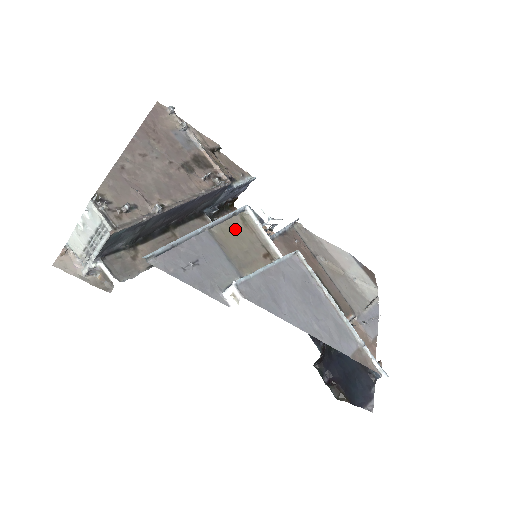
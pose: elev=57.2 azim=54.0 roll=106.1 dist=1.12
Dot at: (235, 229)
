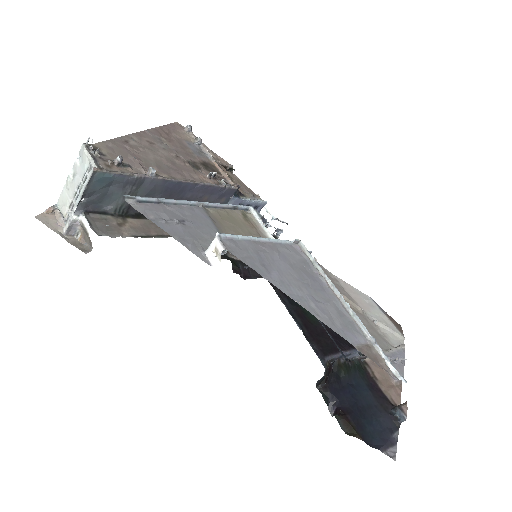
Dot at: (234, 218)
